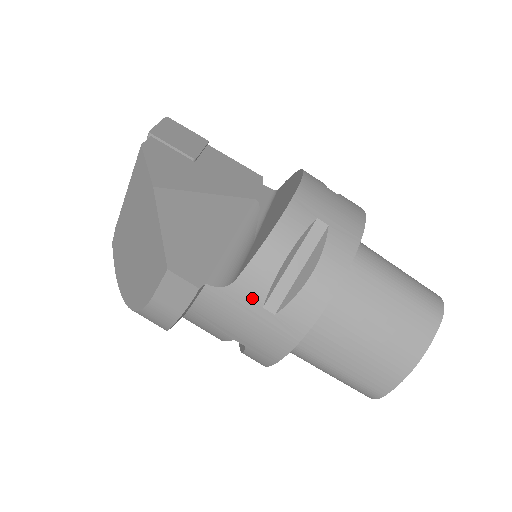
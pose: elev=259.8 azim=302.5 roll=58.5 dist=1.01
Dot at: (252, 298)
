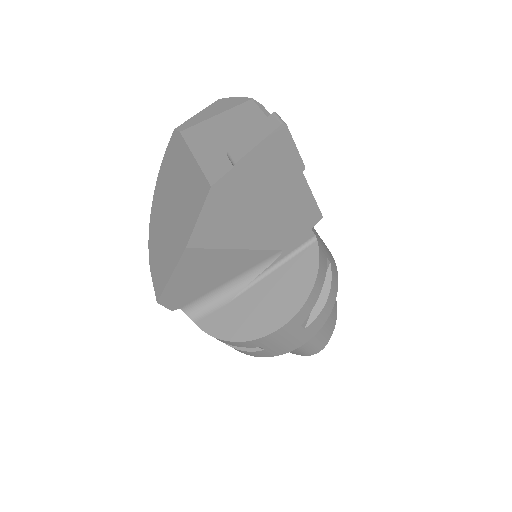
Dot at: occluded
